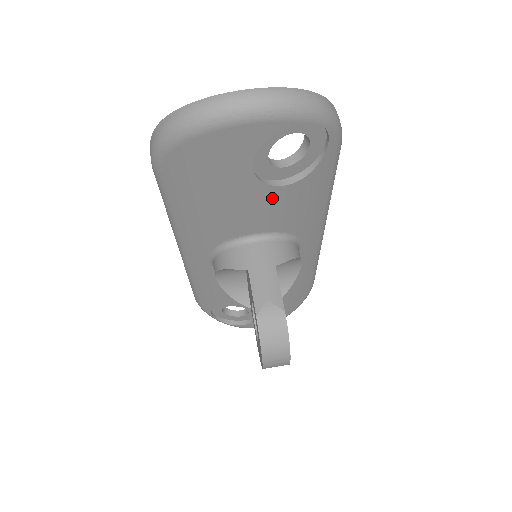
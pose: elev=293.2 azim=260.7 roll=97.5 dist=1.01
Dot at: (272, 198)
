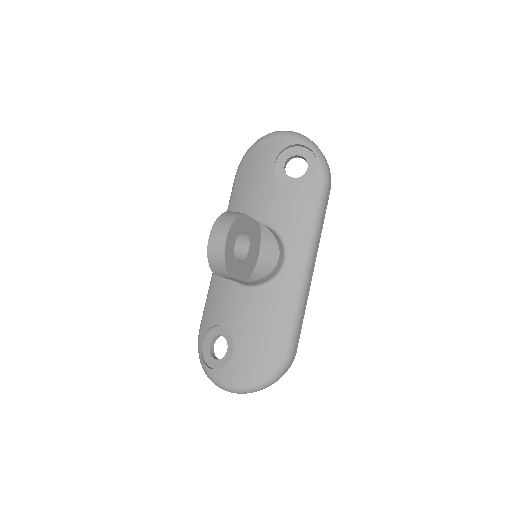
Dot at: (279, 192)
